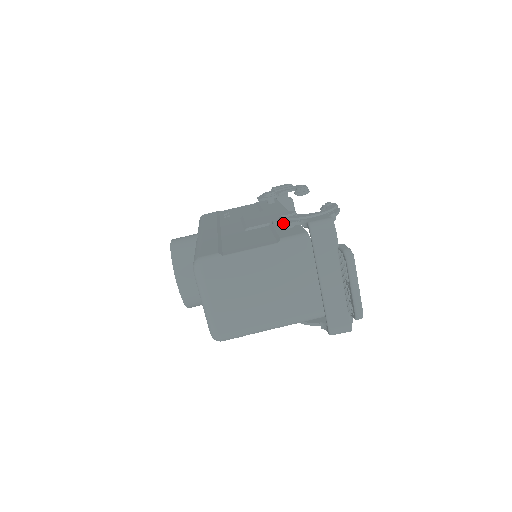
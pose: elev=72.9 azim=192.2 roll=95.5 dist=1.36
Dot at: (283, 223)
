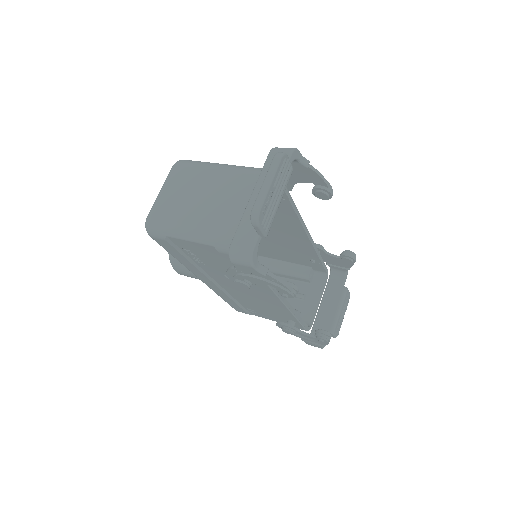
Dot at: occluded
